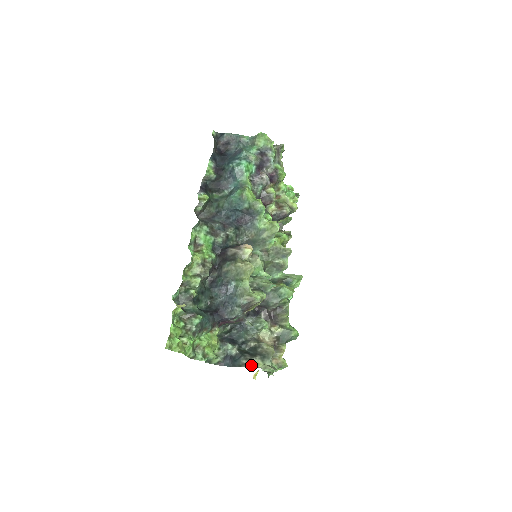
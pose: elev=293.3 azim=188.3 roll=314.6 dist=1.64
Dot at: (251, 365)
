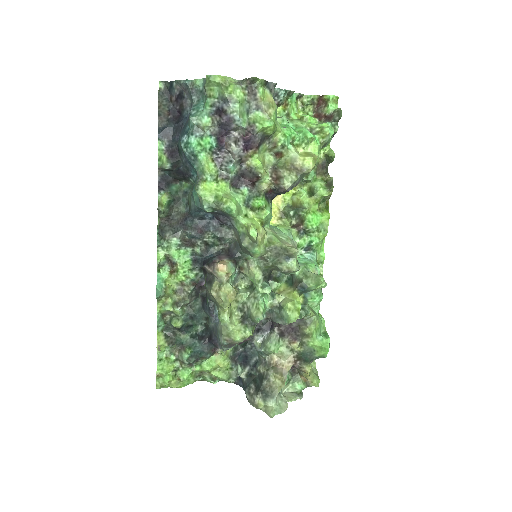
Dot at: (251, 404)
